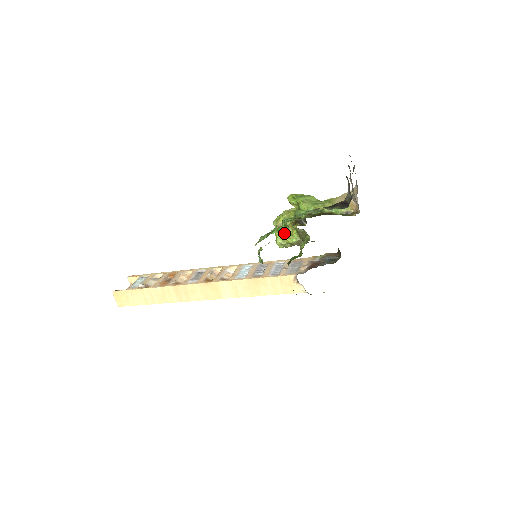
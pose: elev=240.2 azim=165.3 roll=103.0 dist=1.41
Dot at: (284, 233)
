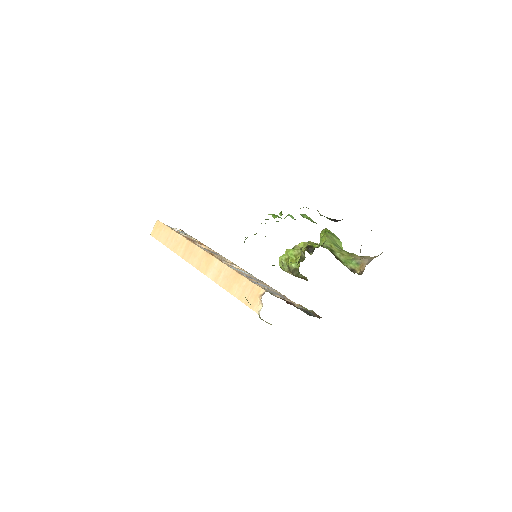
Dot at: (292, 254)
